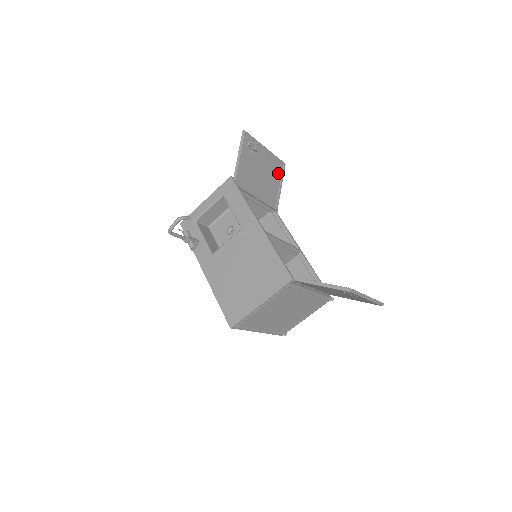
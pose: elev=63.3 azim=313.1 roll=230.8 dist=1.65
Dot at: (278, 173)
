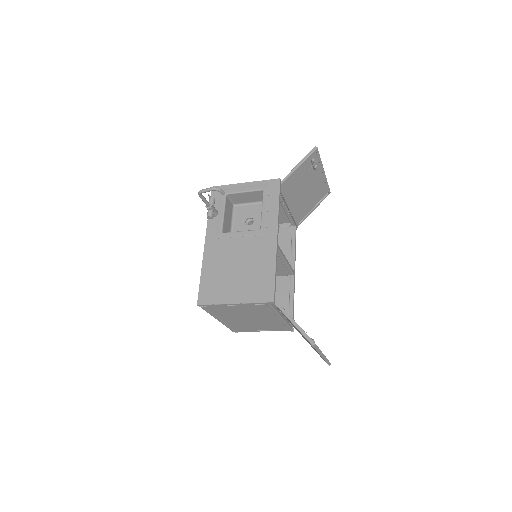
Dot at: (319, 196)
